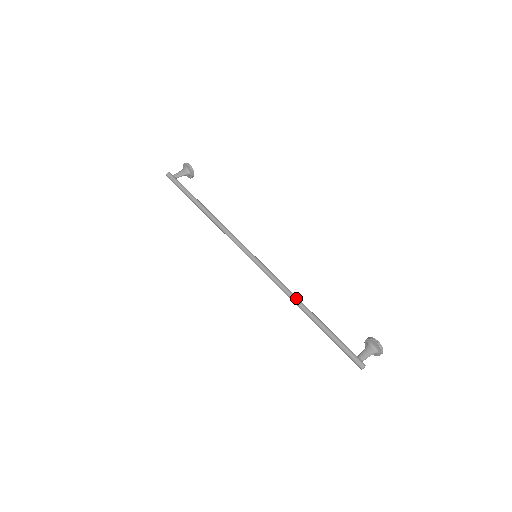
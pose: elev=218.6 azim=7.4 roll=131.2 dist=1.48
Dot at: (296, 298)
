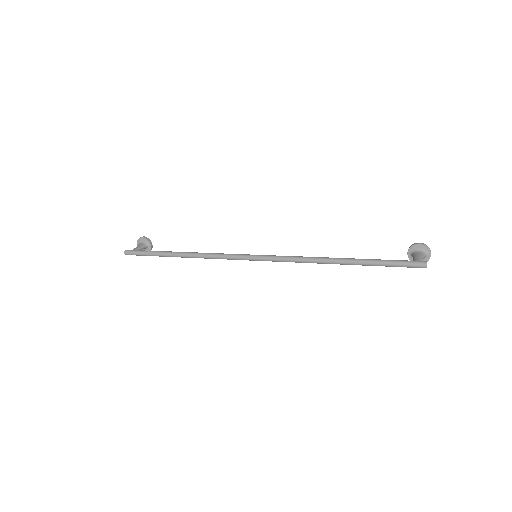
Dot at: (319, 257)
